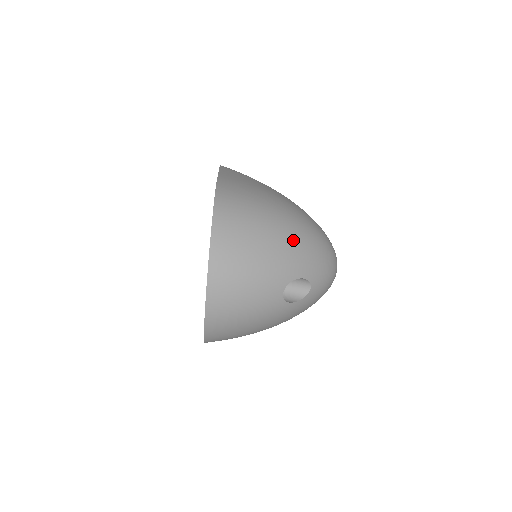
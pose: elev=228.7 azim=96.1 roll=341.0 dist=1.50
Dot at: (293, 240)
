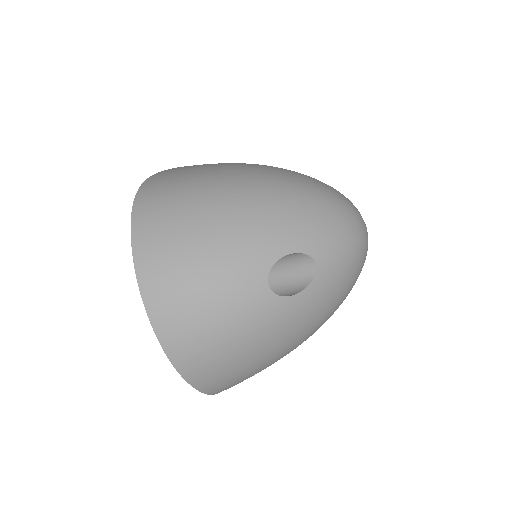
Dot at: (259, 205)
